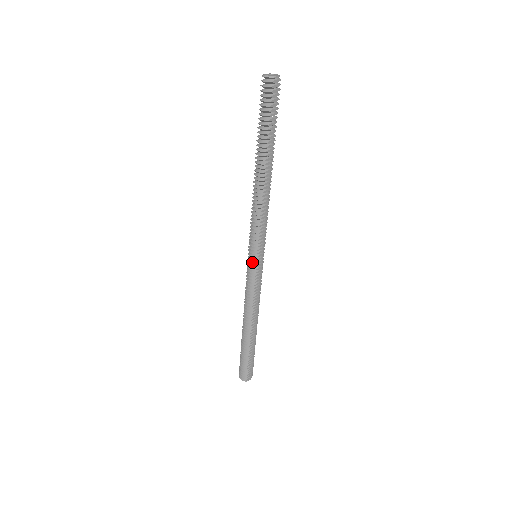
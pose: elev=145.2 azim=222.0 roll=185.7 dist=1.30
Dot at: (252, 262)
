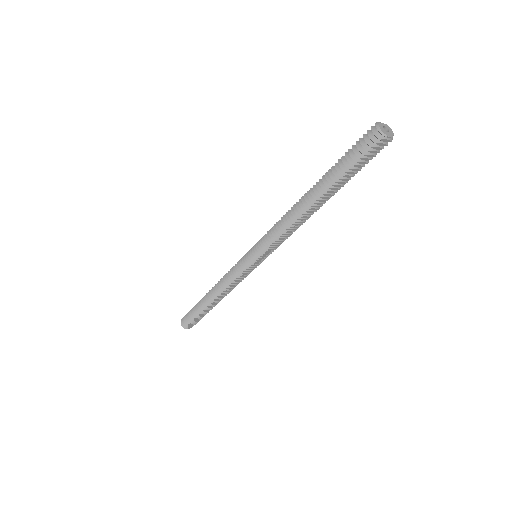
Dot at: (248, 260)
